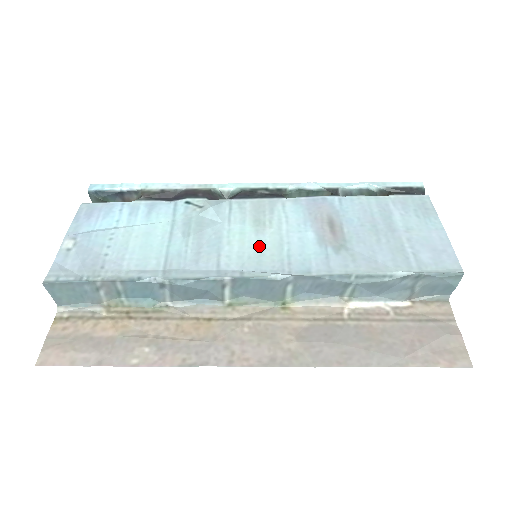
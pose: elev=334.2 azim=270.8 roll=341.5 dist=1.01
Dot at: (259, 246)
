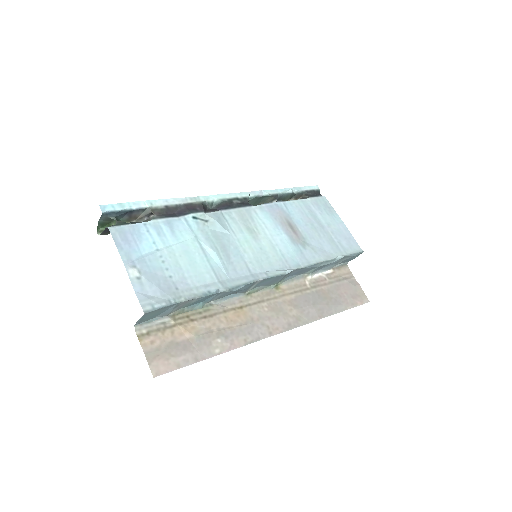
Dot at: (262, 250)
